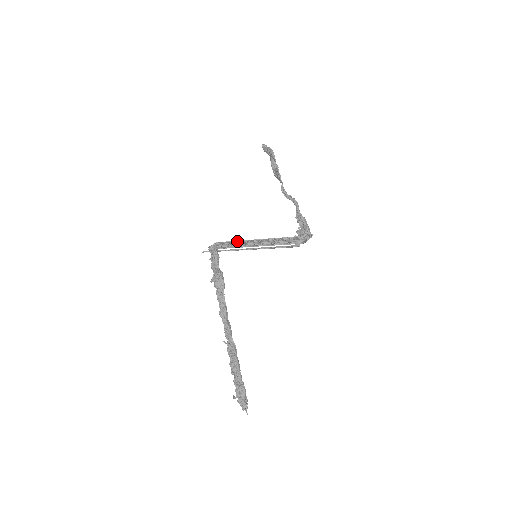
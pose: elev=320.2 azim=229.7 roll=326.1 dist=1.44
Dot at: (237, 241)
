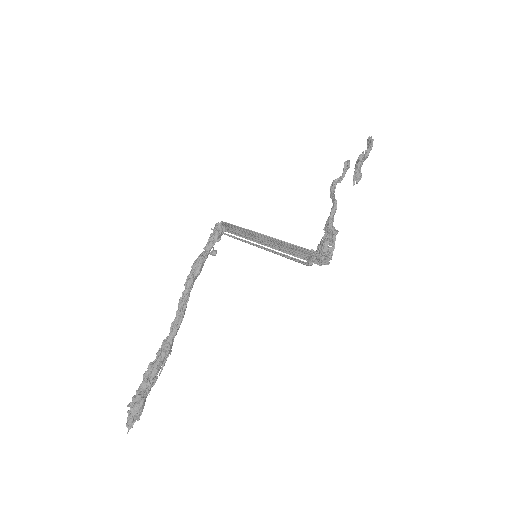
Dot at: (243, 228)
